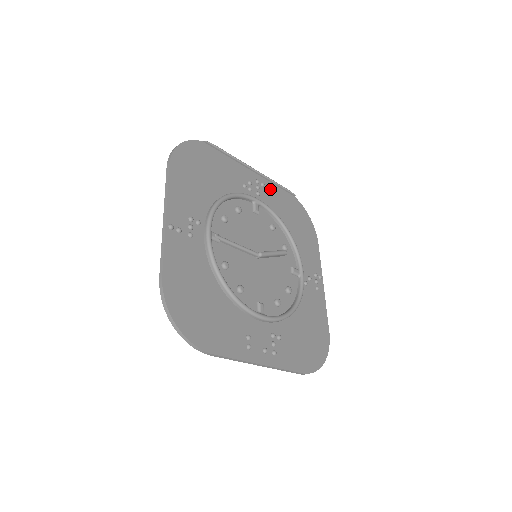
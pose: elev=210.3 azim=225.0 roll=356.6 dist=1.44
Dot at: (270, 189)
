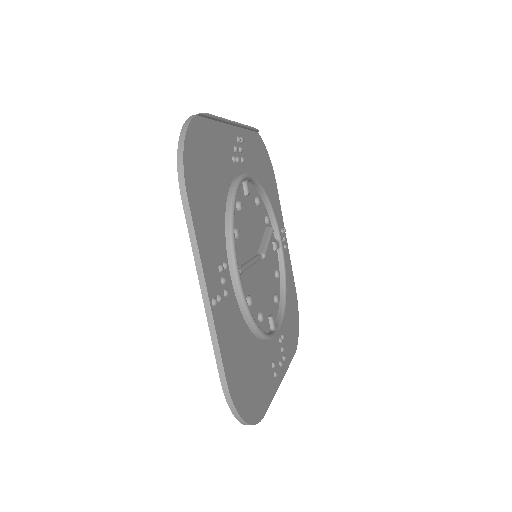
Dot at: (245, 141)
